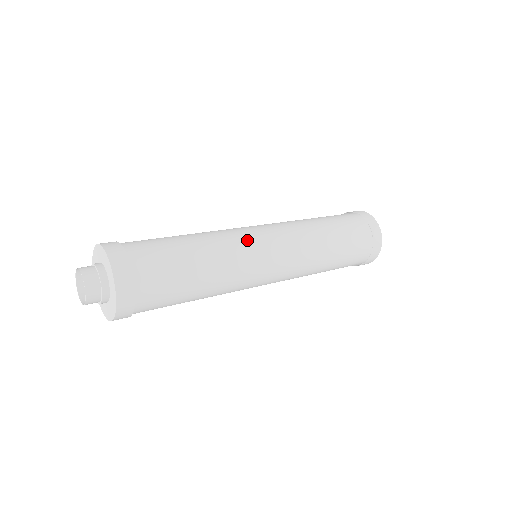
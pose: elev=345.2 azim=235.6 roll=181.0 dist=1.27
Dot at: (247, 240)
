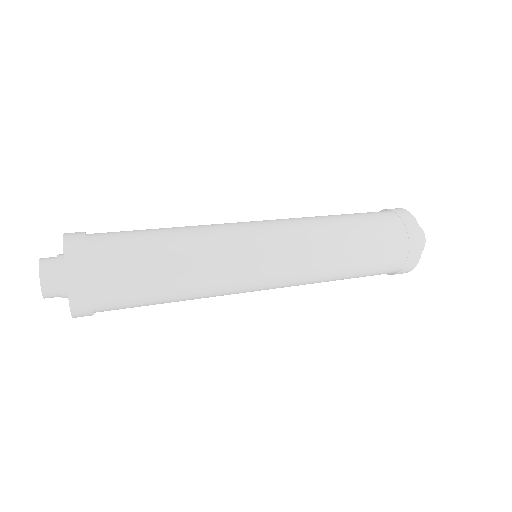
Dot at: (234, 231)
